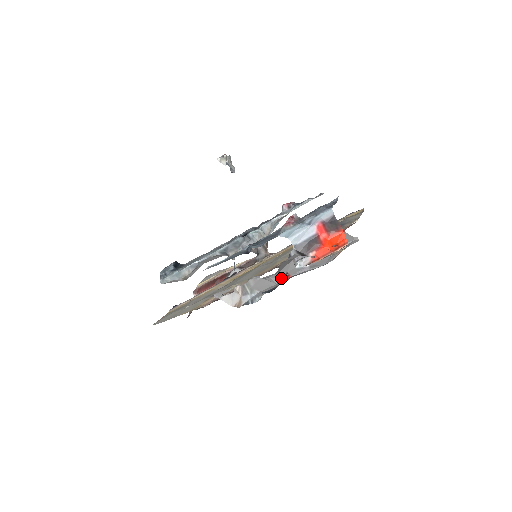
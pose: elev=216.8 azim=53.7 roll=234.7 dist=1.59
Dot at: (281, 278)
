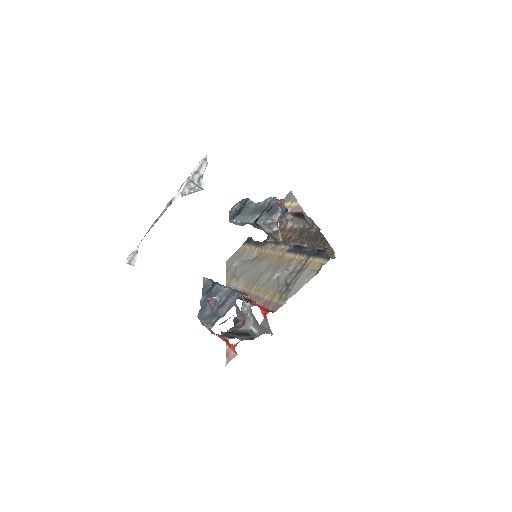
Dot at: (242, 315)
